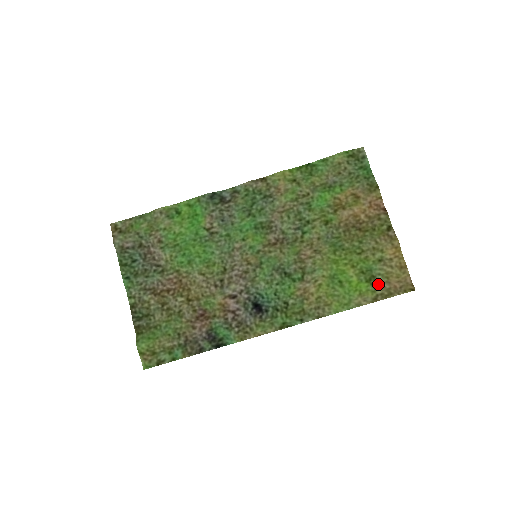
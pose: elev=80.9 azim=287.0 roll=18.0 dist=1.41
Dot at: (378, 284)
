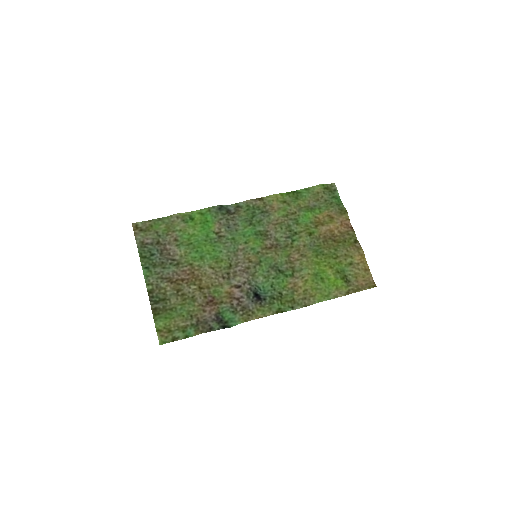
Dot at: (349, 282)
